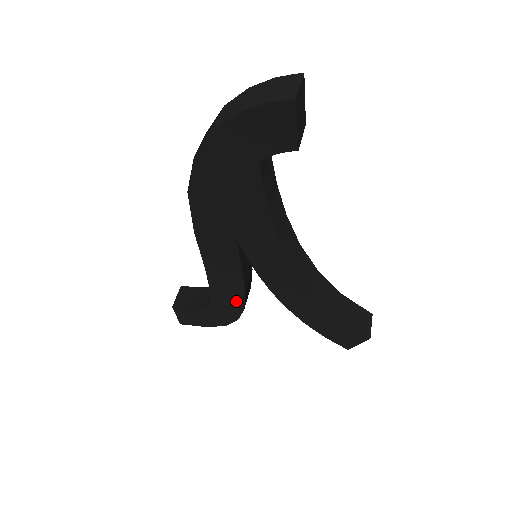
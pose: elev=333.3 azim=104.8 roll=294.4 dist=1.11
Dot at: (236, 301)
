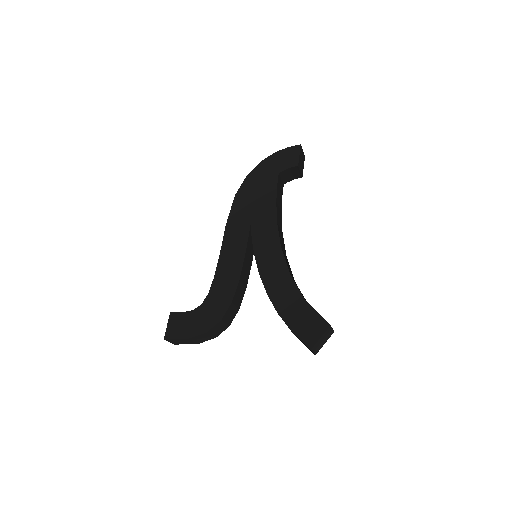
Dot at: (229, 293)
